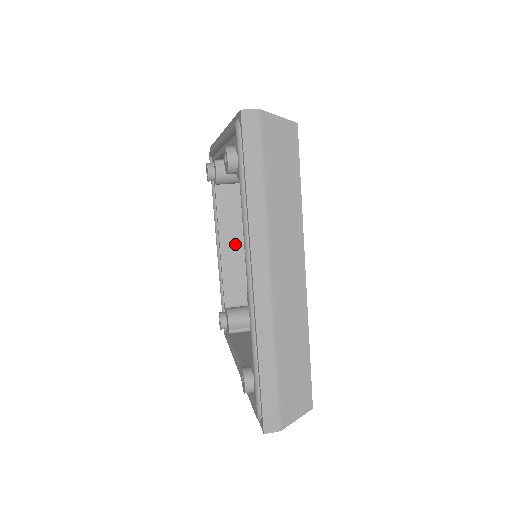
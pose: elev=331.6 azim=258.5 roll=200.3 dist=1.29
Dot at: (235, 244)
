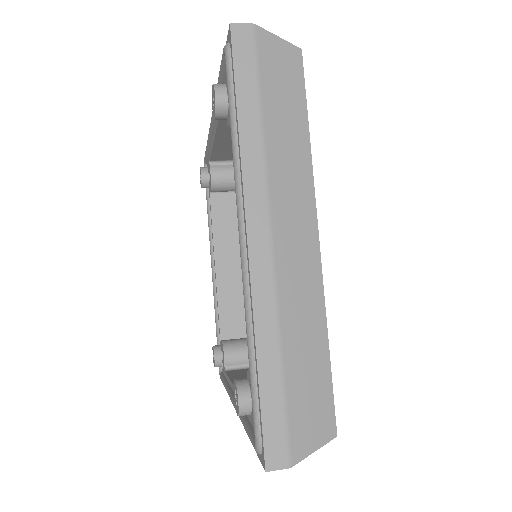
Dot at: (233, 263)
